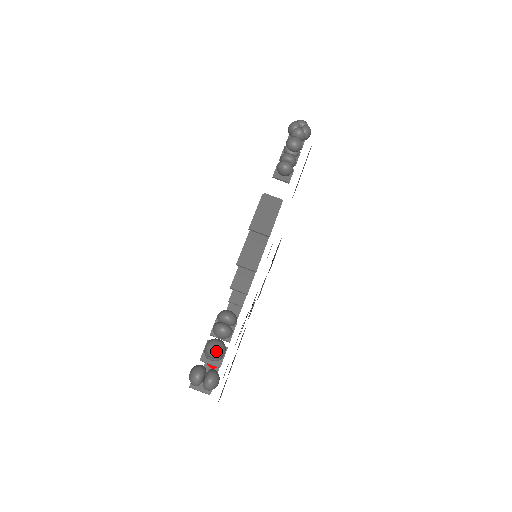
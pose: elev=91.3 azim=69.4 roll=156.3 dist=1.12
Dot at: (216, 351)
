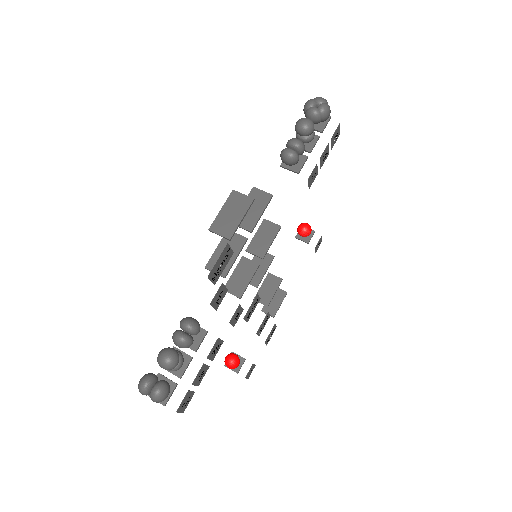
Dot at: (165, 362)
